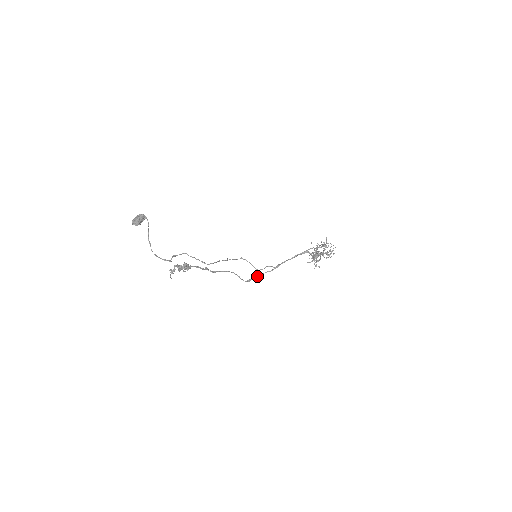
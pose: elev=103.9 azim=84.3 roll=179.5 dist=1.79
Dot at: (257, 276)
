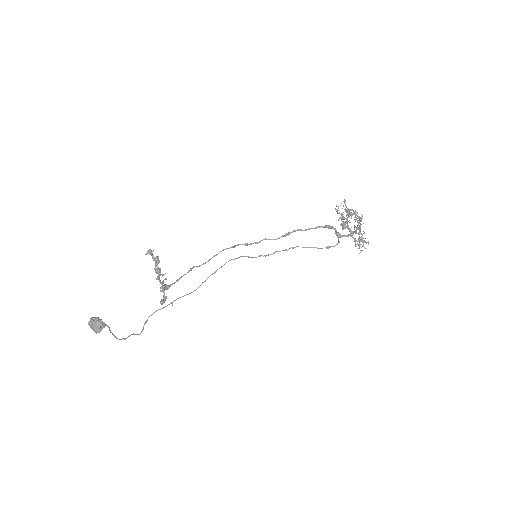
Dot at: (257, 243)
